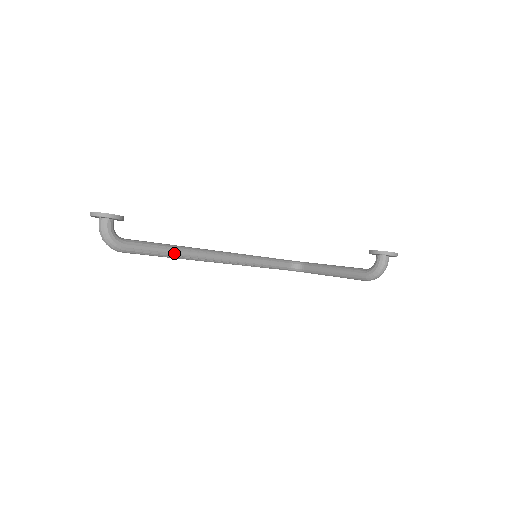
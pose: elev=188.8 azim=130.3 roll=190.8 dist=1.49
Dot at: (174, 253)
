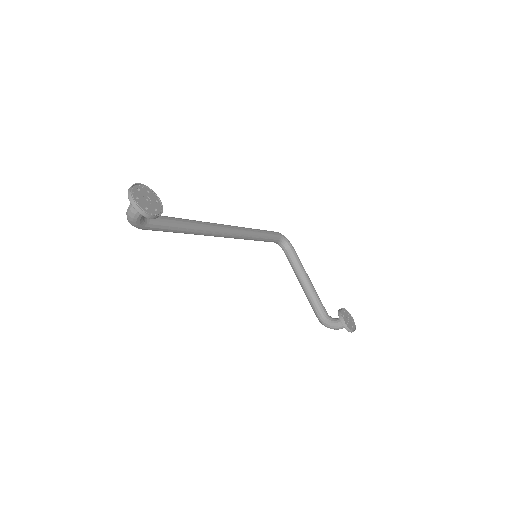
Dot at: (187, 233)
